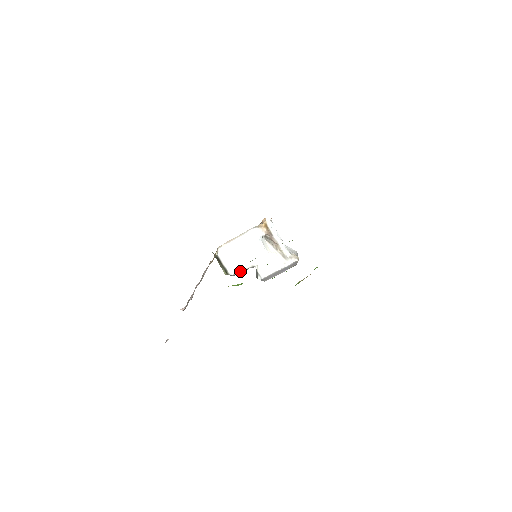
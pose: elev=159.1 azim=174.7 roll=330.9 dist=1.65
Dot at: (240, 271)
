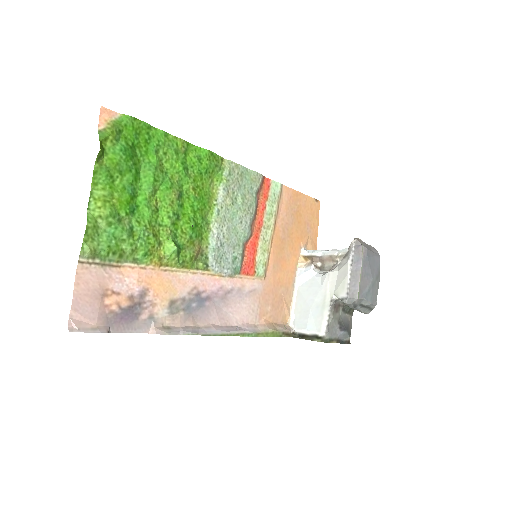
Dot at: (327, 320)
